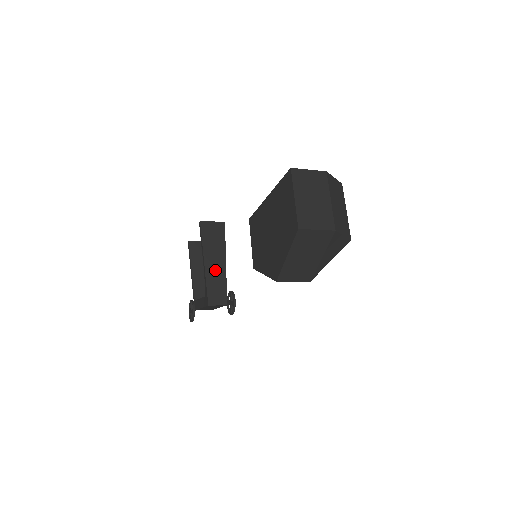
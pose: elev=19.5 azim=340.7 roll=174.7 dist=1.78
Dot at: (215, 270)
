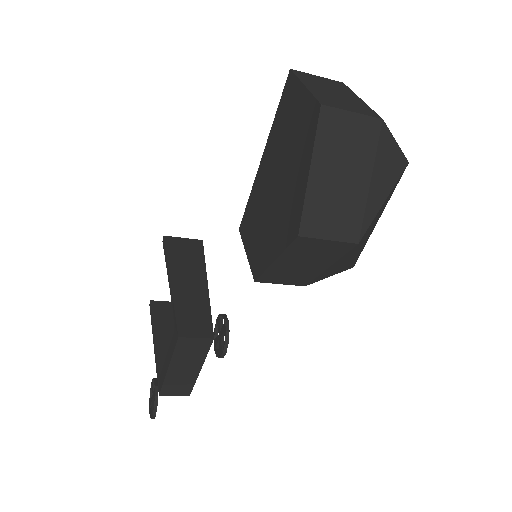
Dot at: (189, 291)
